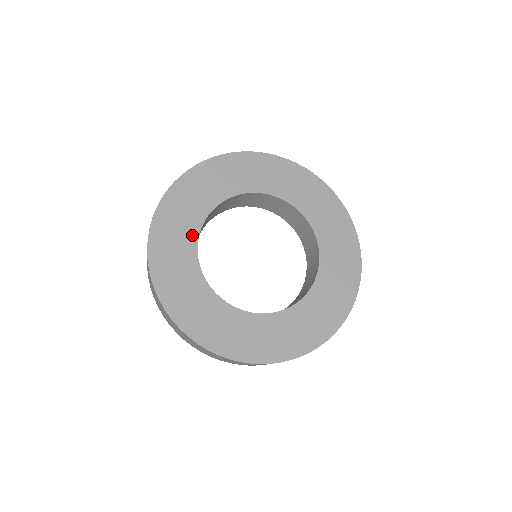
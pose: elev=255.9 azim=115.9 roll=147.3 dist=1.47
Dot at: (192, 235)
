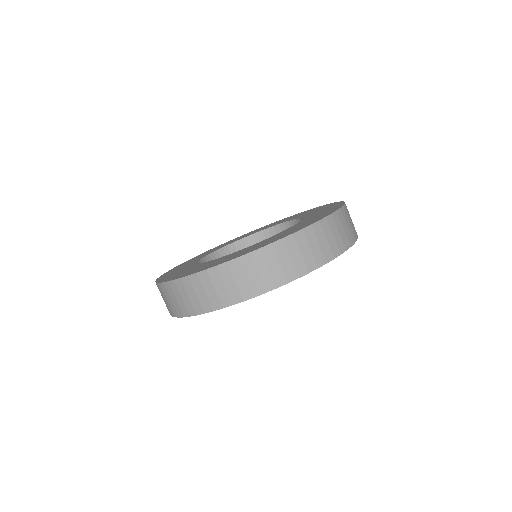
Dot at: occluded
